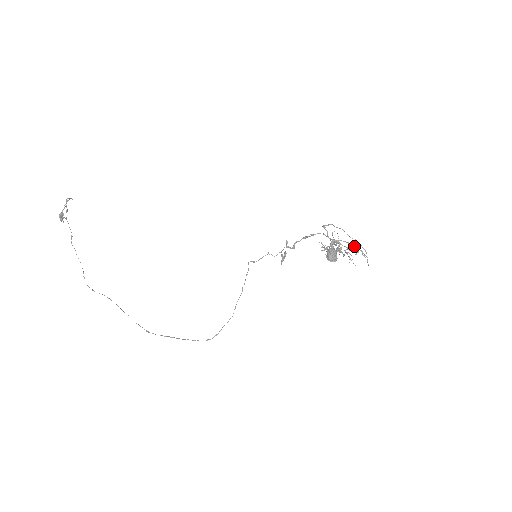
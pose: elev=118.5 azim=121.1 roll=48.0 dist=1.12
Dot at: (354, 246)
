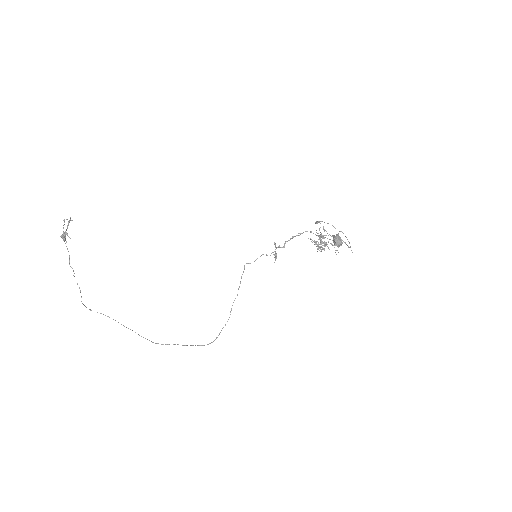
Dot at: occluded
